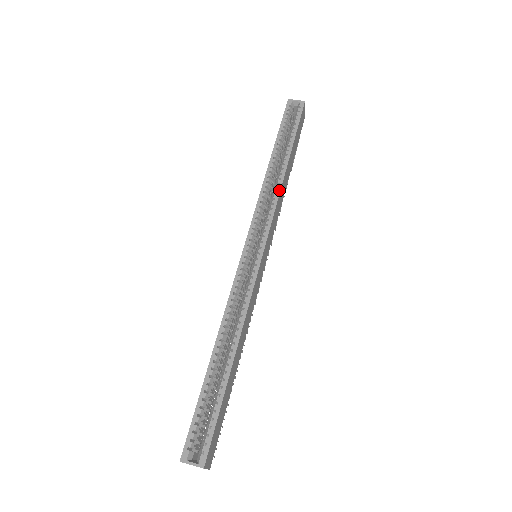
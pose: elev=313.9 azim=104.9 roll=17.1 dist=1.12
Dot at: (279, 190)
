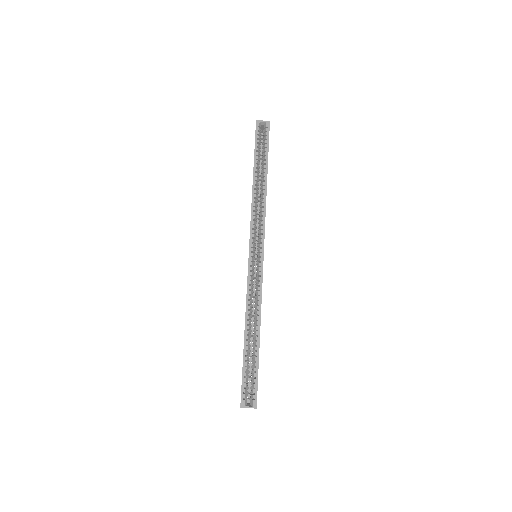
Dot at: (265, 204)
